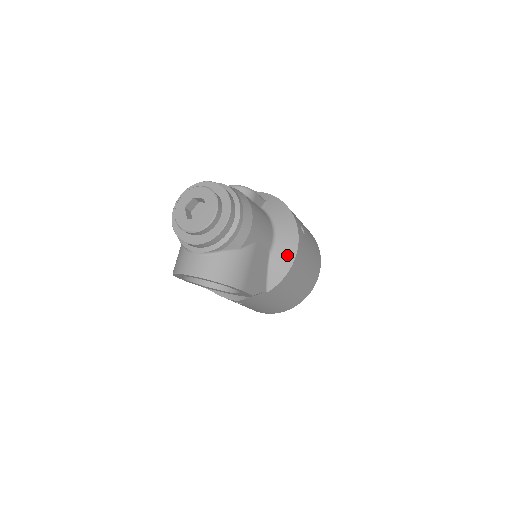
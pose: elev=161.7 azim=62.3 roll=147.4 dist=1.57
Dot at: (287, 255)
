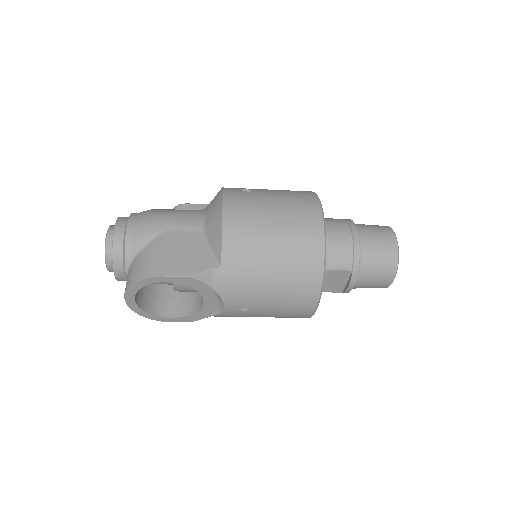
Dot at: (216, 219)
